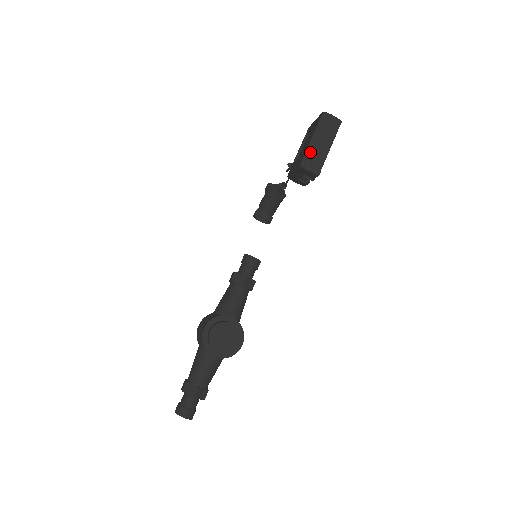
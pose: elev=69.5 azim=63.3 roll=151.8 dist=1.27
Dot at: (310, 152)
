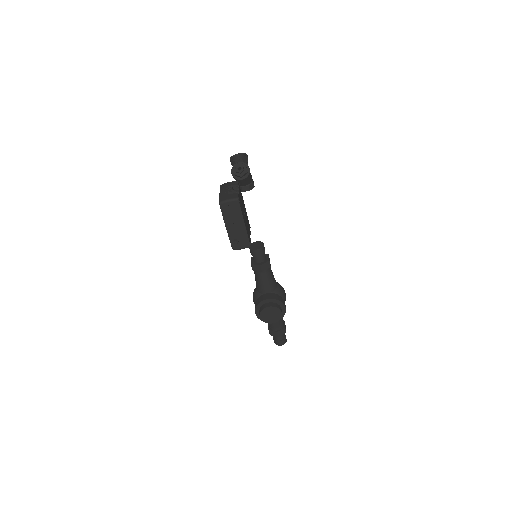
Dot at: (232, 238)
